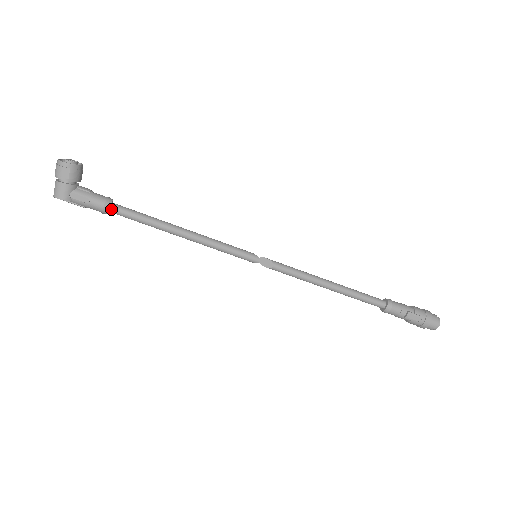
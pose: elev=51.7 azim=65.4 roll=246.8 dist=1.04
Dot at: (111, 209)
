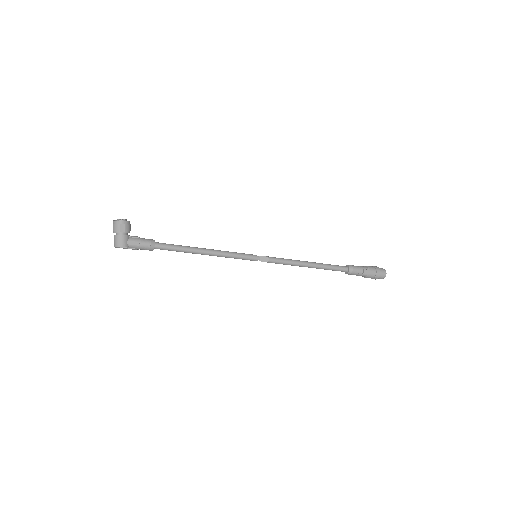
Dot at: (155, 246)
